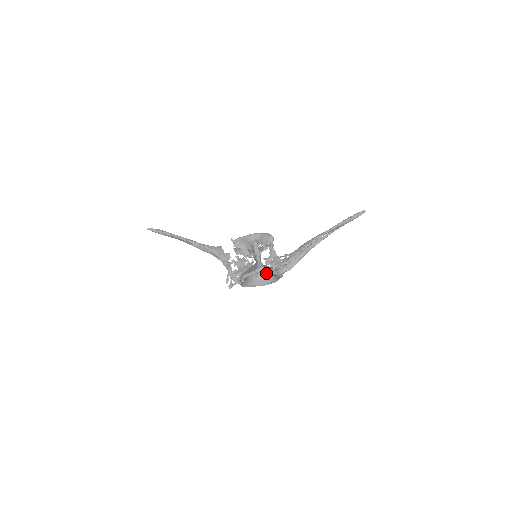
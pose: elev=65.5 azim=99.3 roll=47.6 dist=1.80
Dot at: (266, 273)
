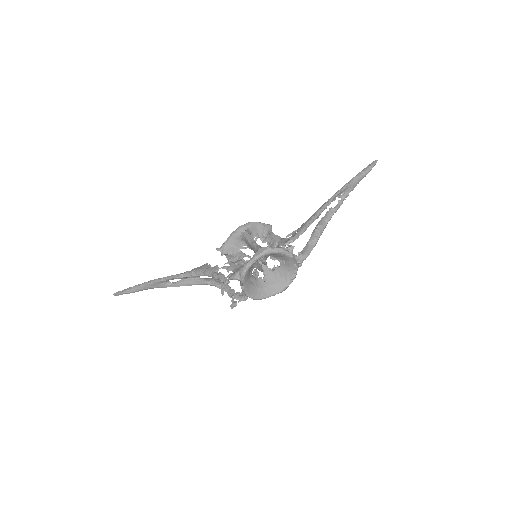
Dot at: (277, 270)
